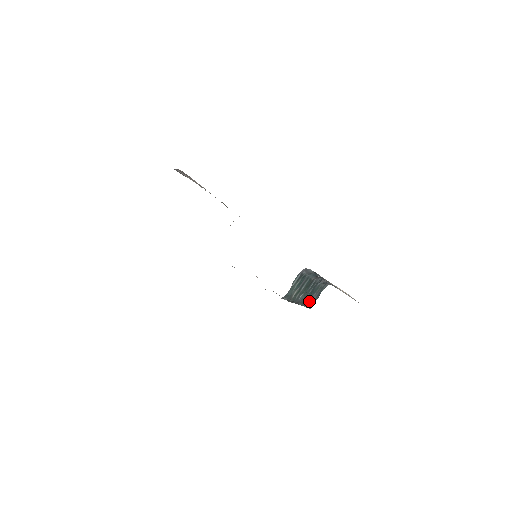
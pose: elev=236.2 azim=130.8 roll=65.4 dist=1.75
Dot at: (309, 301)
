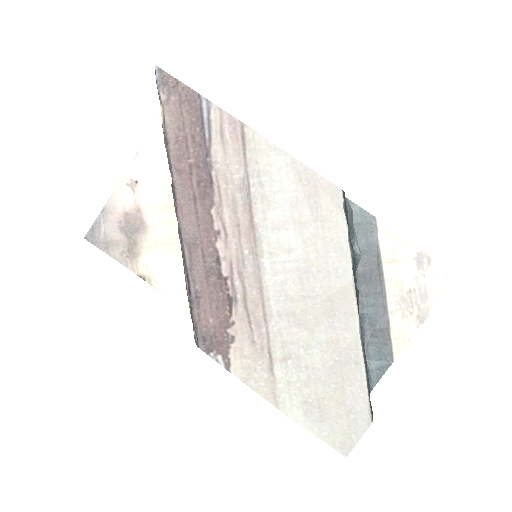
Dot at: occluded
